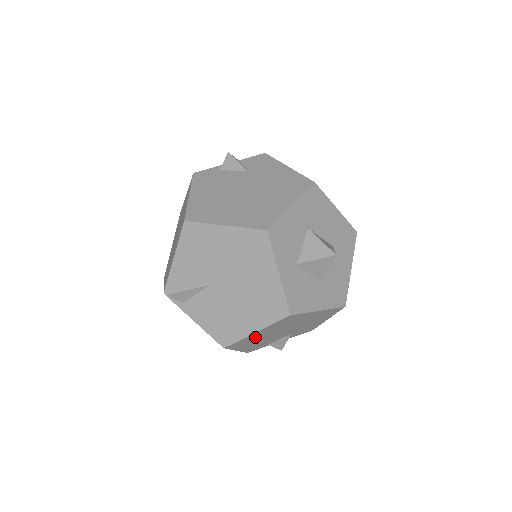
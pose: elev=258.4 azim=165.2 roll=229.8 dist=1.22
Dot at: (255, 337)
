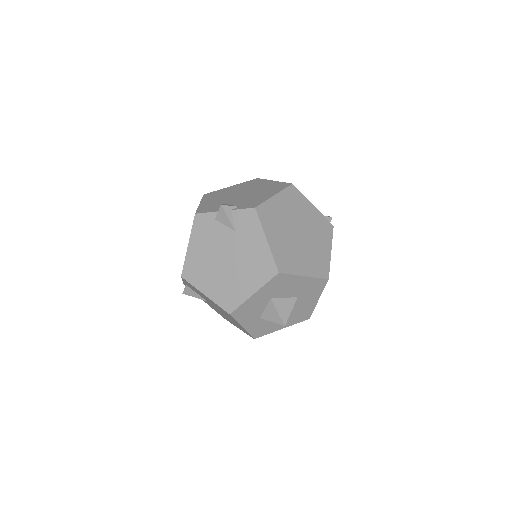
Dot at: occluded
